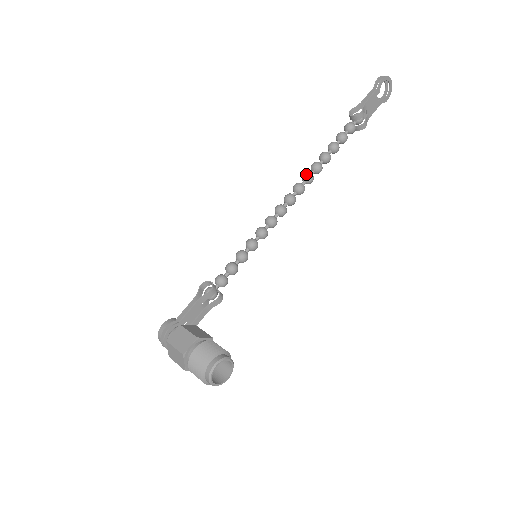
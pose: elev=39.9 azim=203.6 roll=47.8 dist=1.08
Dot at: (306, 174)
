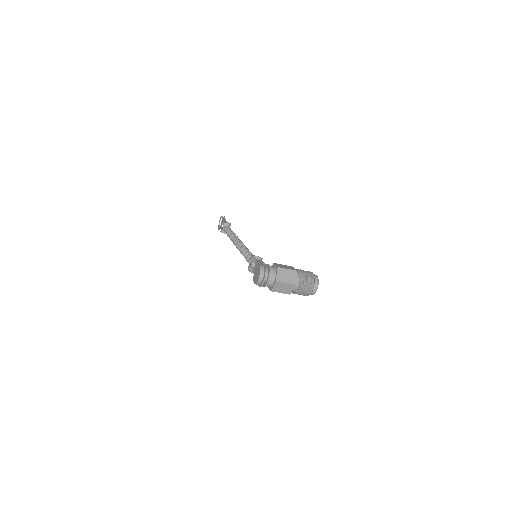
Dot at: occluded
